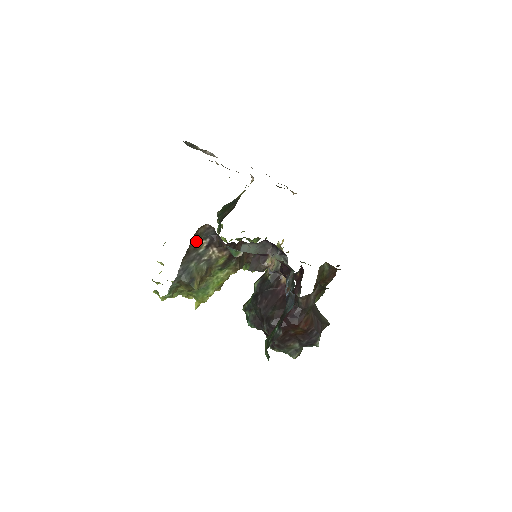
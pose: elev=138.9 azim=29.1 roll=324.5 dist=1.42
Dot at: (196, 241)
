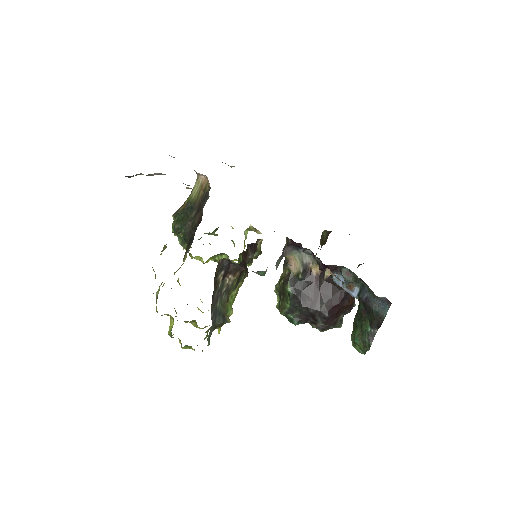
Dot at: (216, 281)
